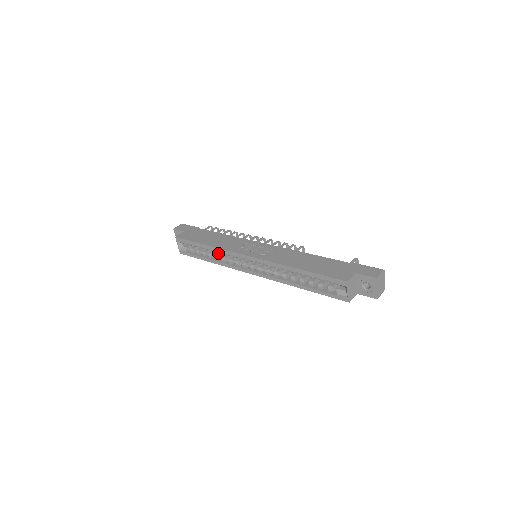
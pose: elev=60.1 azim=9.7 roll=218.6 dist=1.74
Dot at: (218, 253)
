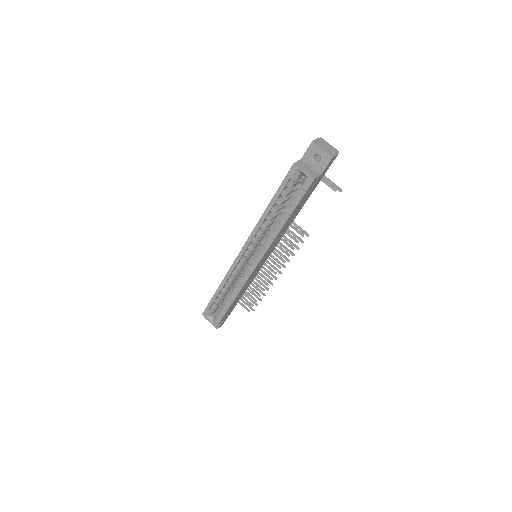
Dot at: occluded
